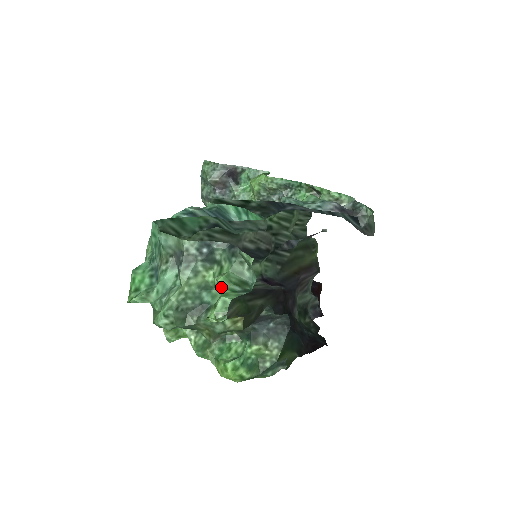
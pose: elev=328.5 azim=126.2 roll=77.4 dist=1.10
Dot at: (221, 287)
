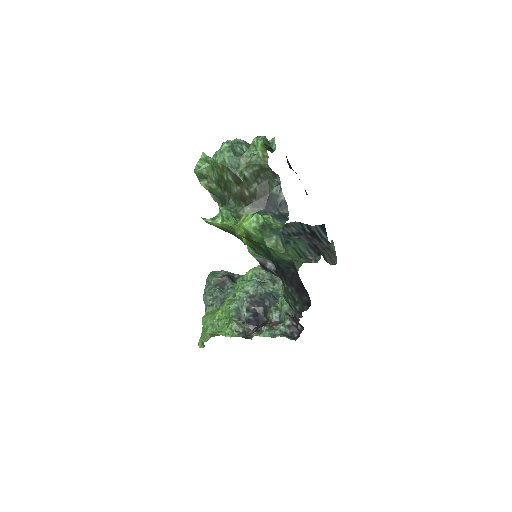
Dot at: occluded
